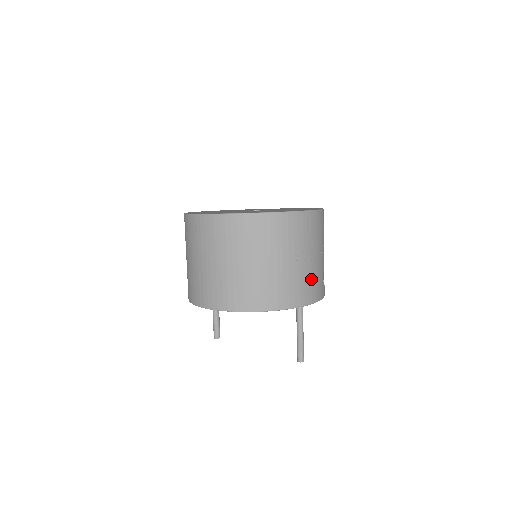
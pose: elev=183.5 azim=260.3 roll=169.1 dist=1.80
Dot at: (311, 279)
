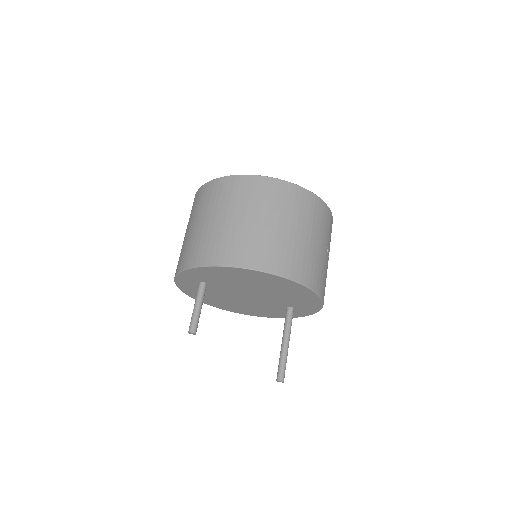
Dot at: occluded
